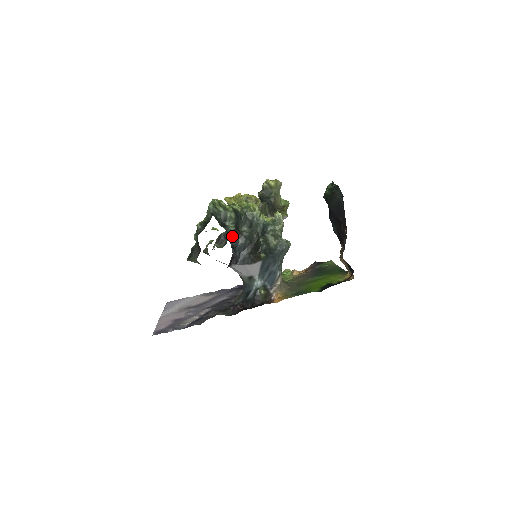
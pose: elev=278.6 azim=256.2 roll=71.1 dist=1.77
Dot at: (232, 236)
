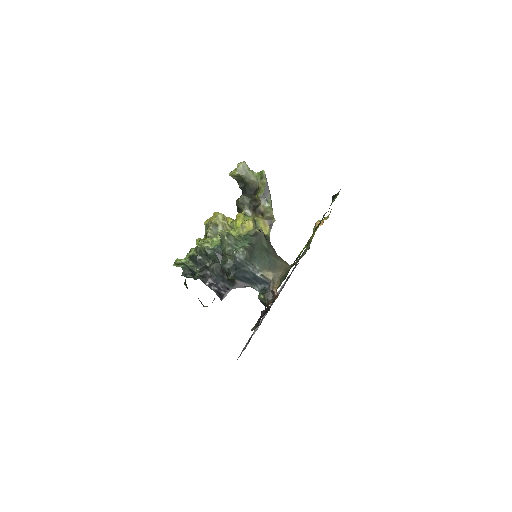
Dot at: (203, 278)
